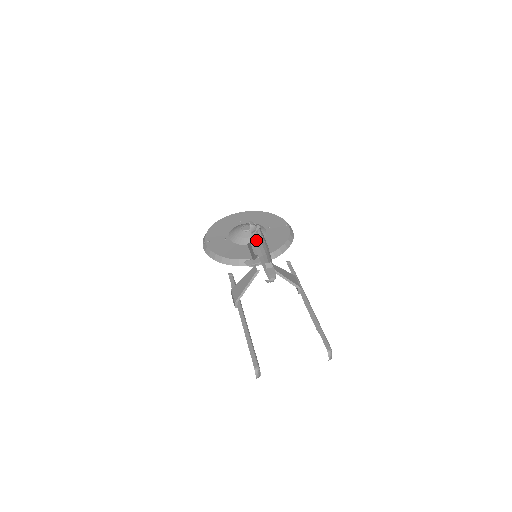
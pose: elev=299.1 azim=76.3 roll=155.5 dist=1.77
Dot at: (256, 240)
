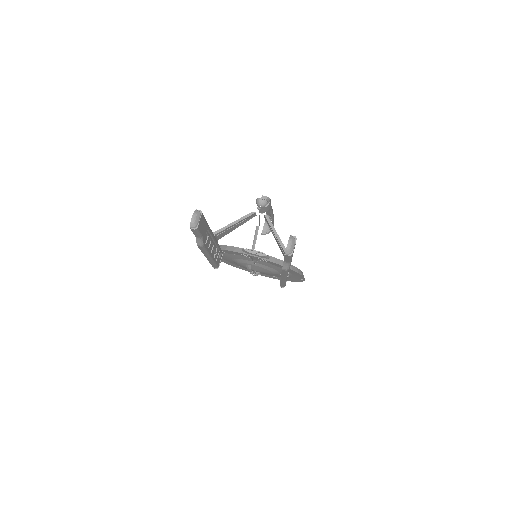
Dot at: (264, 234)
